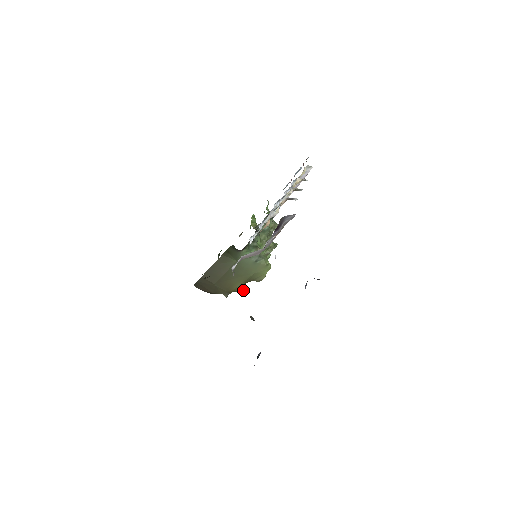
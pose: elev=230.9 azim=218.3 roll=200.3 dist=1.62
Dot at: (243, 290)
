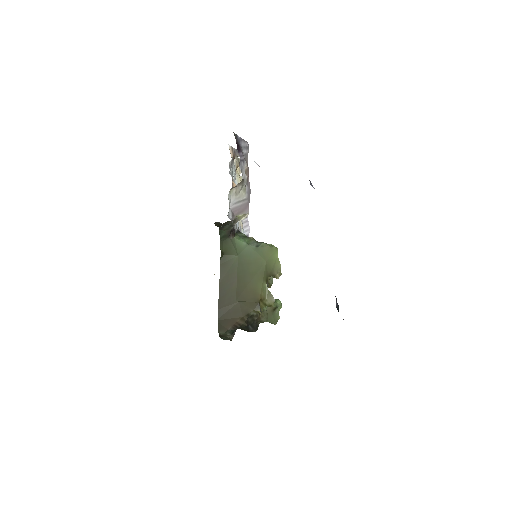
Dot at: (271, 294)
